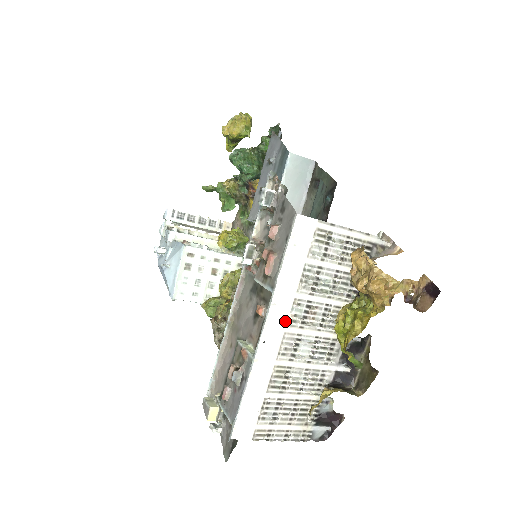
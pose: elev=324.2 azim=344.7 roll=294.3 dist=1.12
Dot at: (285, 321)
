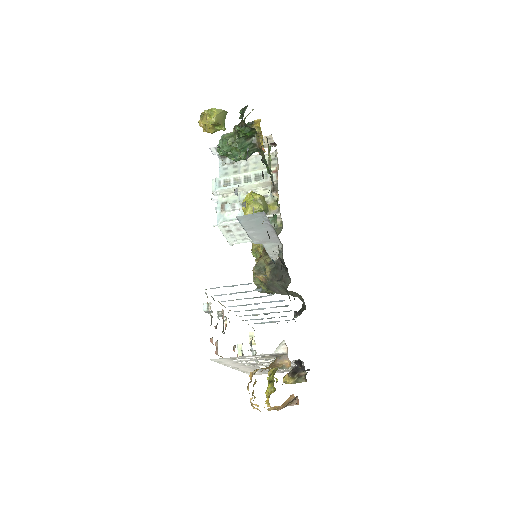
Dot at: (243, 366)
